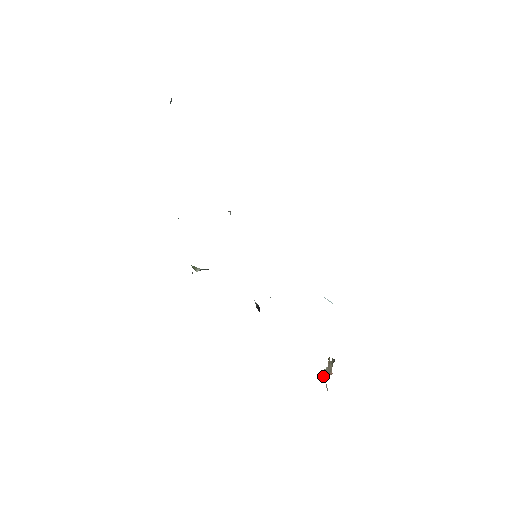
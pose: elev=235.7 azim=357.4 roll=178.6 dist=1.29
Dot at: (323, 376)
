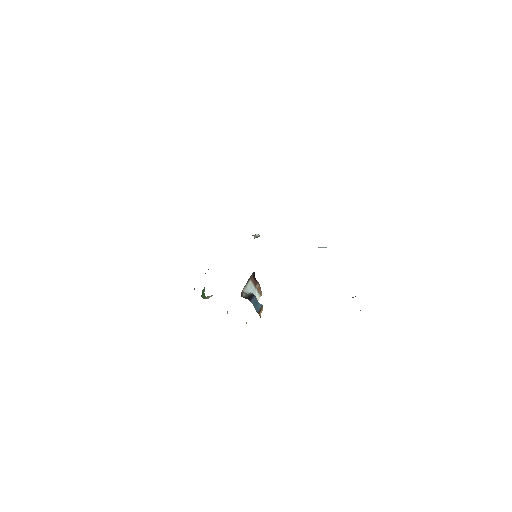
Dot at: occluded
